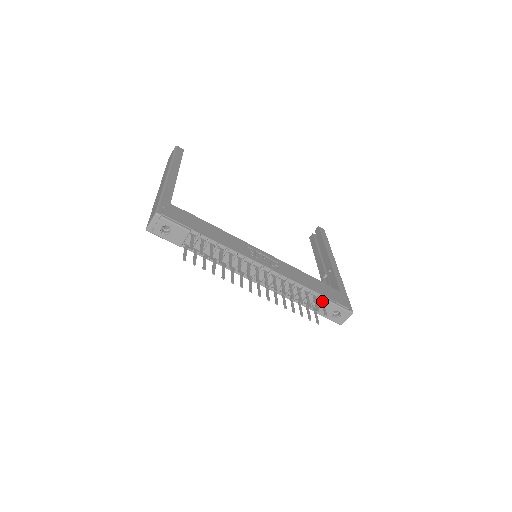
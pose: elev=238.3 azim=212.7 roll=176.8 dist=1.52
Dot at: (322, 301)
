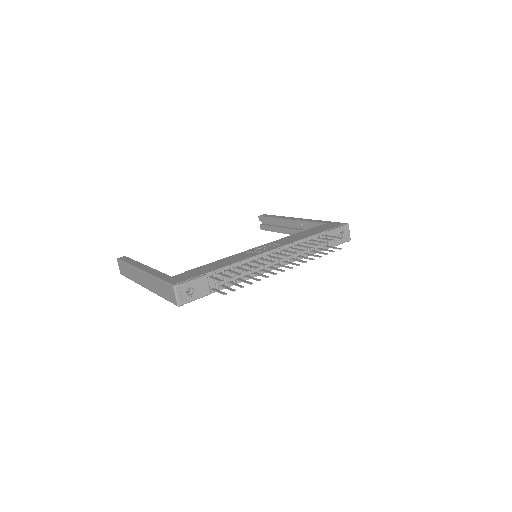
Dot at: (325, 236)
